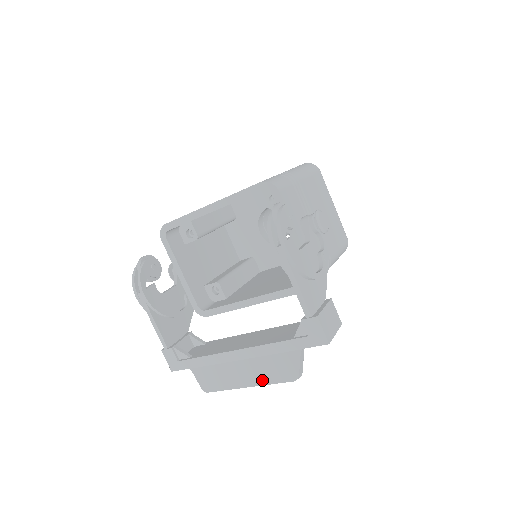
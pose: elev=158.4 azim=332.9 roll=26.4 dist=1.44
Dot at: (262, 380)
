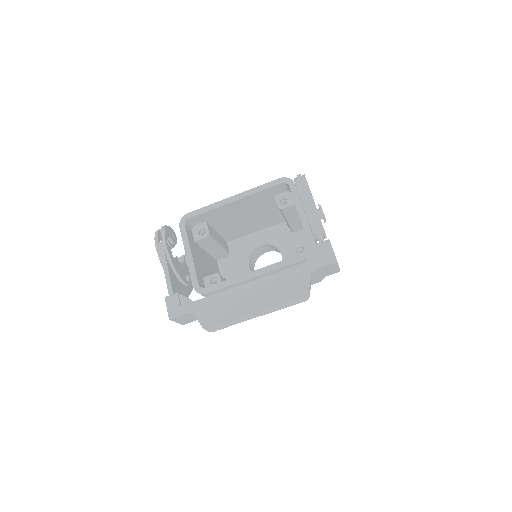
Dot at: (271, 303)
